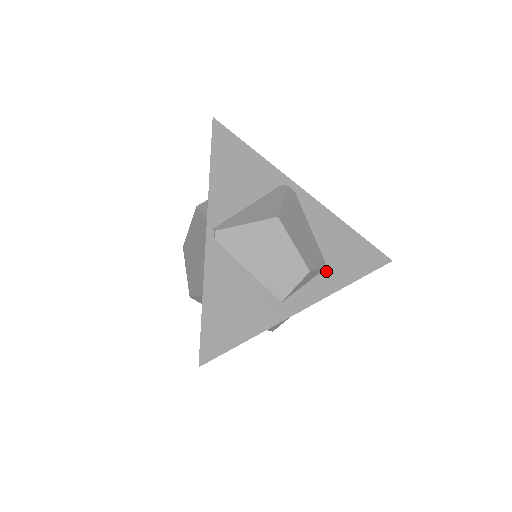
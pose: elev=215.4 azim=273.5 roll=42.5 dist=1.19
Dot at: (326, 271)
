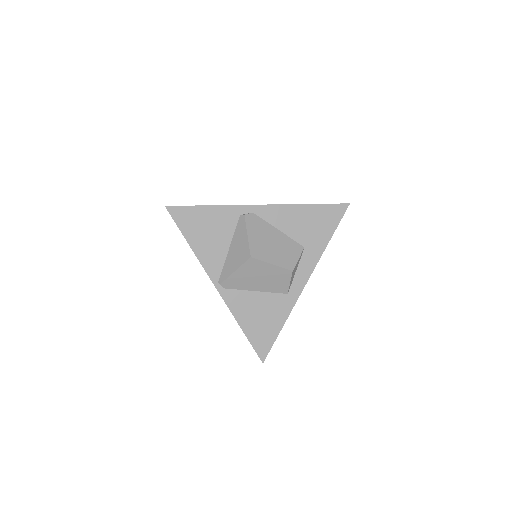
Dot at: (305, 251)
